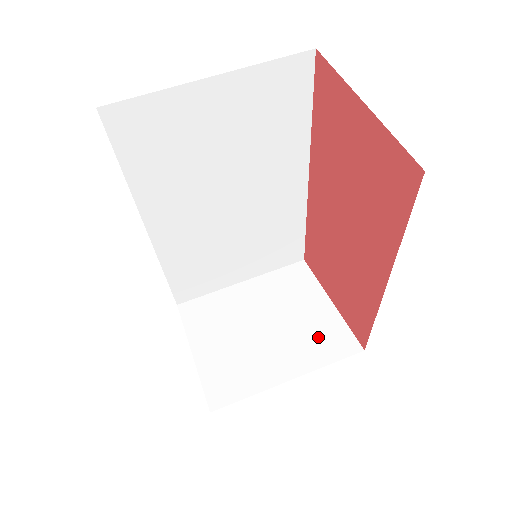
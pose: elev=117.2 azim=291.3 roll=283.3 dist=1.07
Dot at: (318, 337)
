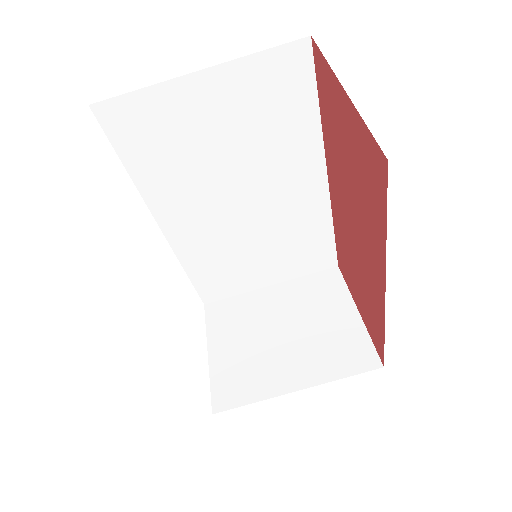
Dot at: (336, 348)
